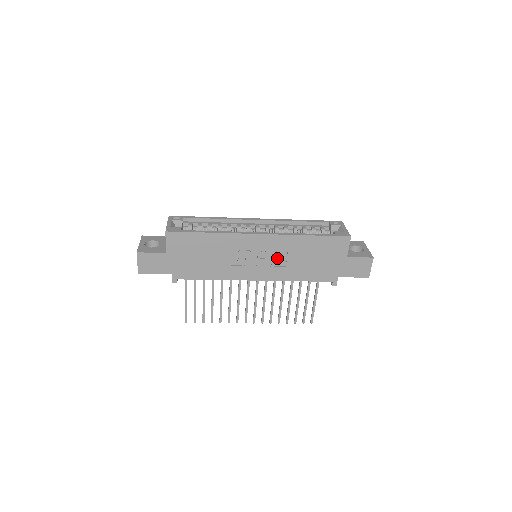
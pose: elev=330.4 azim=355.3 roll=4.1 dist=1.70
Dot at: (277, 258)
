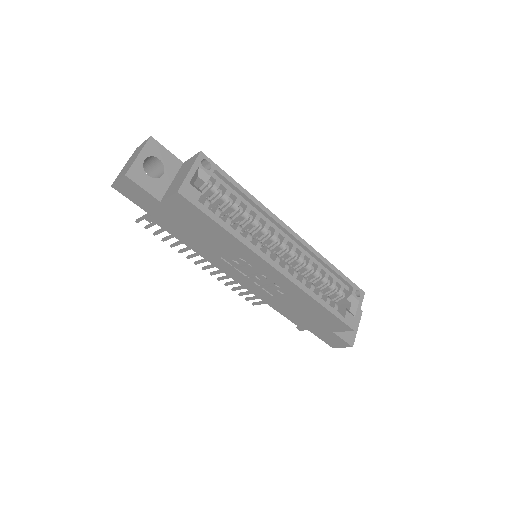
Dot at: (272, 288)
